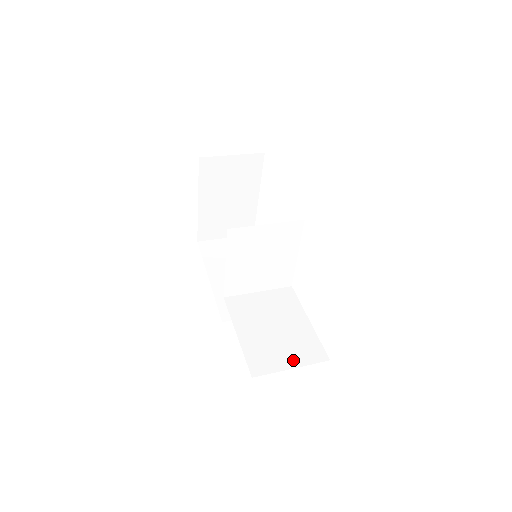
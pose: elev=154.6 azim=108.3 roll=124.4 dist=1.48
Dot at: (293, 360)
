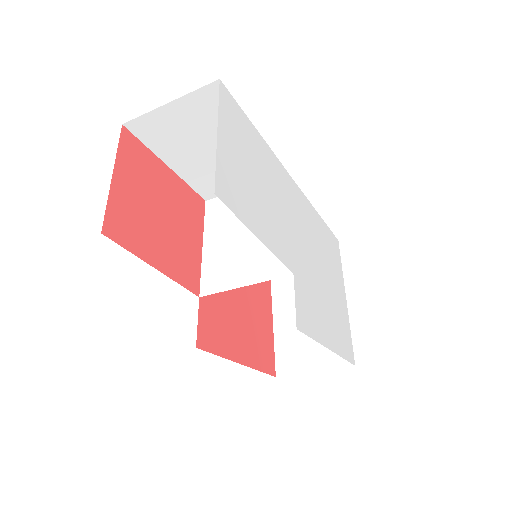
Dot at: occluded
